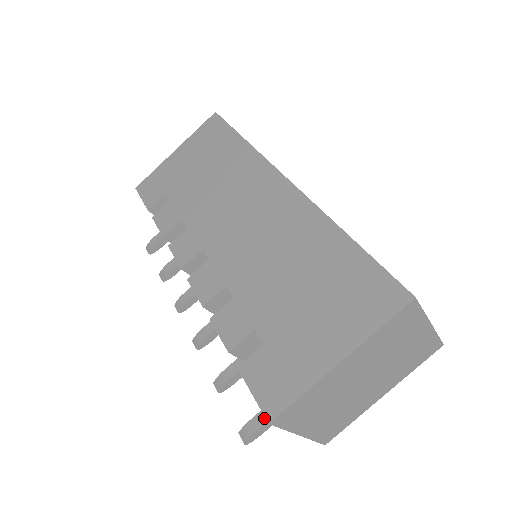
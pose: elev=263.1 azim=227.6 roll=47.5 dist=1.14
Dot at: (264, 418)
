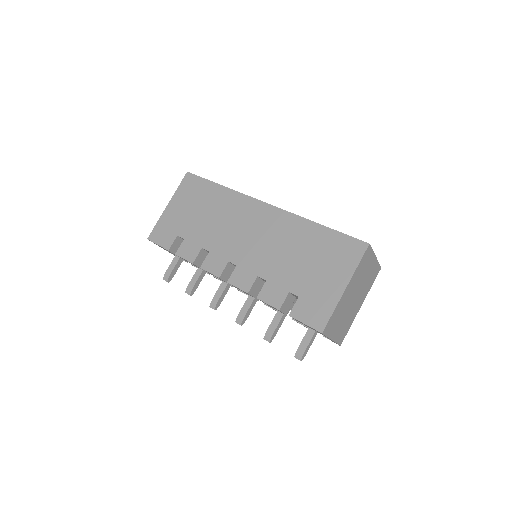
Dot at: (307, 342)
